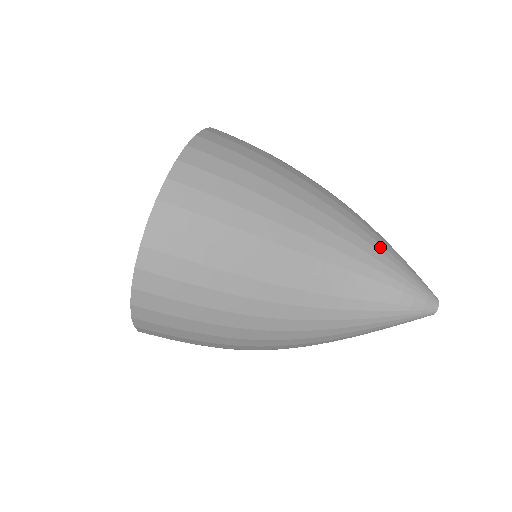
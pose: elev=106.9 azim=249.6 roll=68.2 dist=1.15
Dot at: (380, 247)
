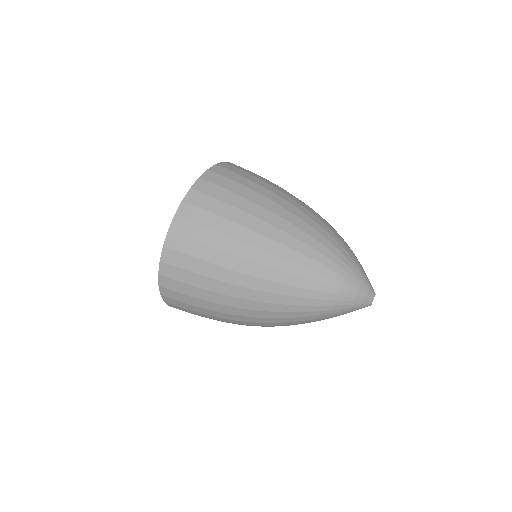
Dot at: (339, 253)
